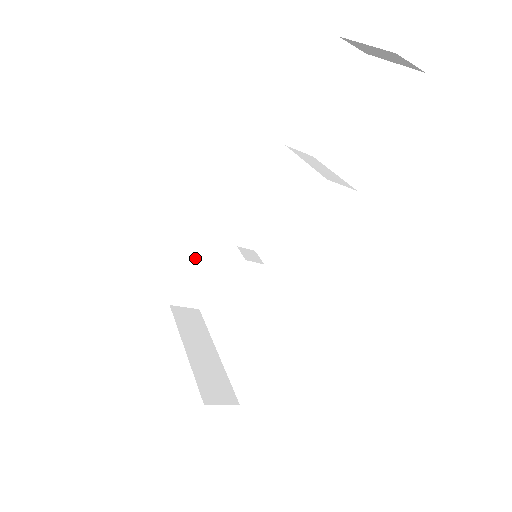
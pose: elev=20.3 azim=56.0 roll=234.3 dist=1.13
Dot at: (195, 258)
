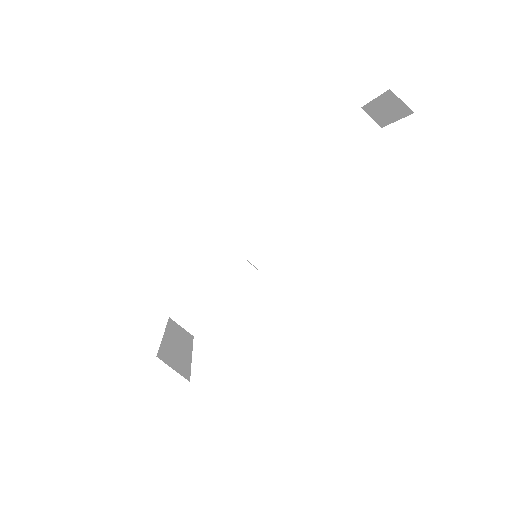
Dot at: (208, 278)
